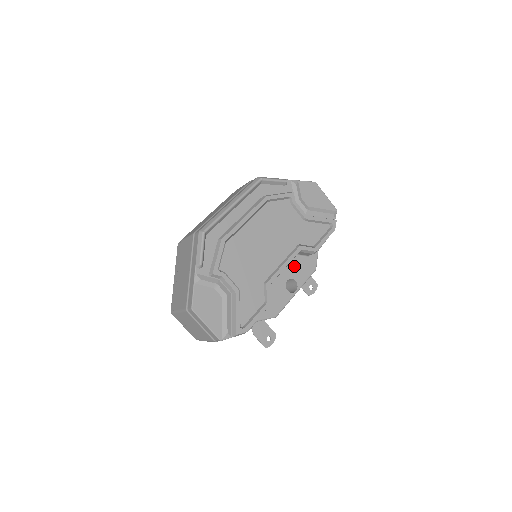
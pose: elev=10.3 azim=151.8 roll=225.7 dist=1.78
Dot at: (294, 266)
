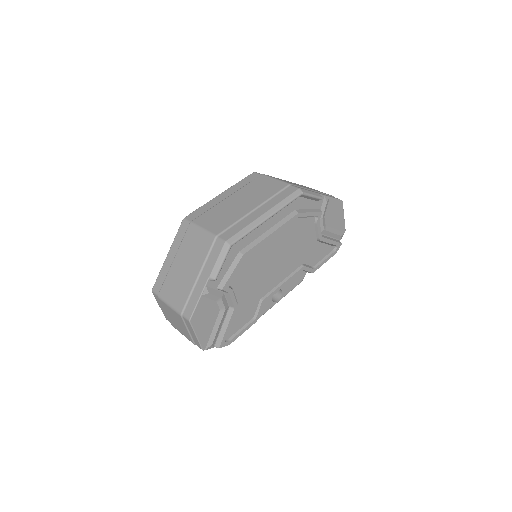
Dot at: occluded
